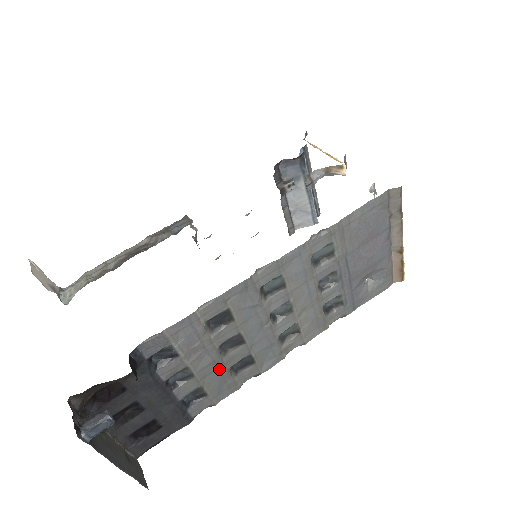
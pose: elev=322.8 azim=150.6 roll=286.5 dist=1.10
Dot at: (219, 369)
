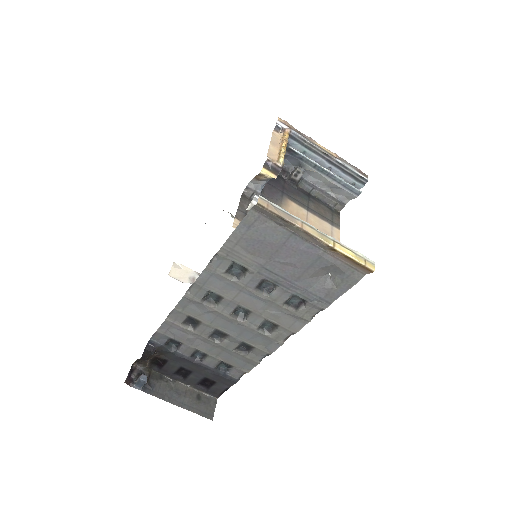
Dot at: (225, 351)
